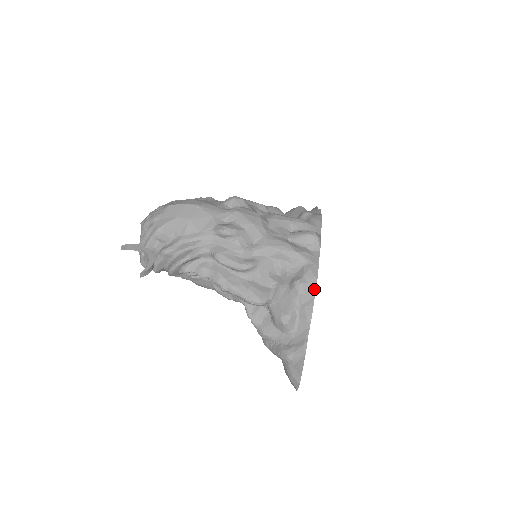
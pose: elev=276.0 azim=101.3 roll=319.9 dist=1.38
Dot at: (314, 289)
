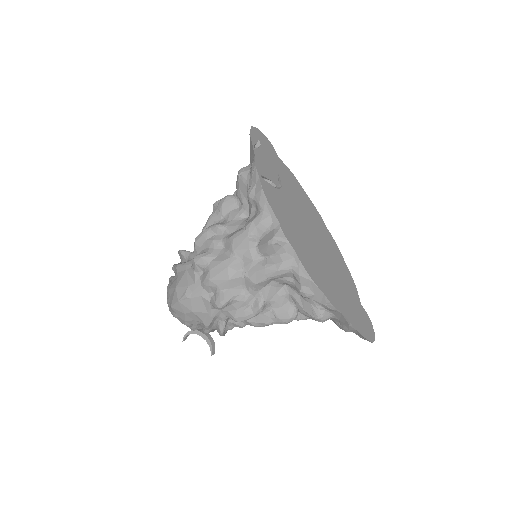
Dot at: (317, 289)
